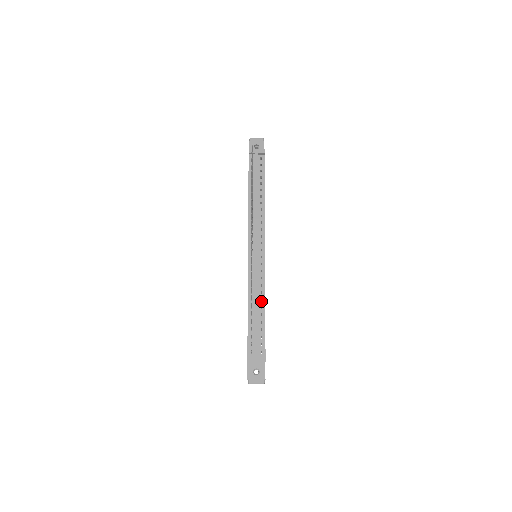
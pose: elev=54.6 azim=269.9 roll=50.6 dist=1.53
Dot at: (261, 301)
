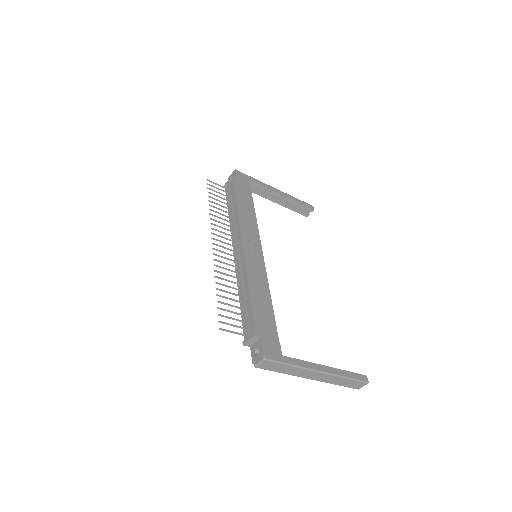
Dot at: (246, 286)
